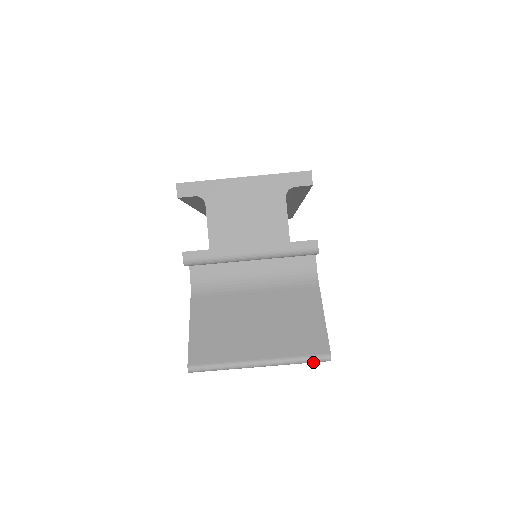
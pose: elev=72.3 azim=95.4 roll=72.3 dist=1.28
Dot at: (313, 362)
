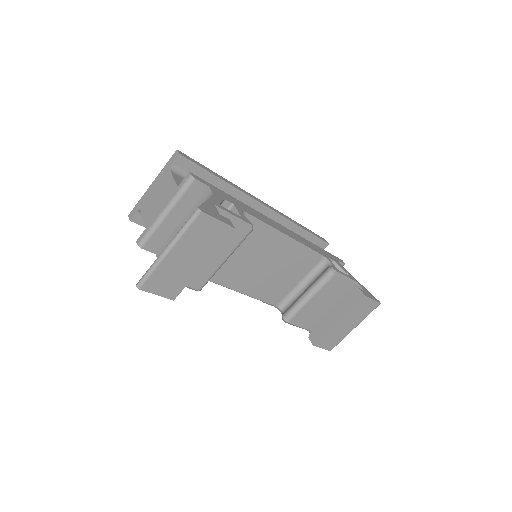
Dot at: (193, 221)
